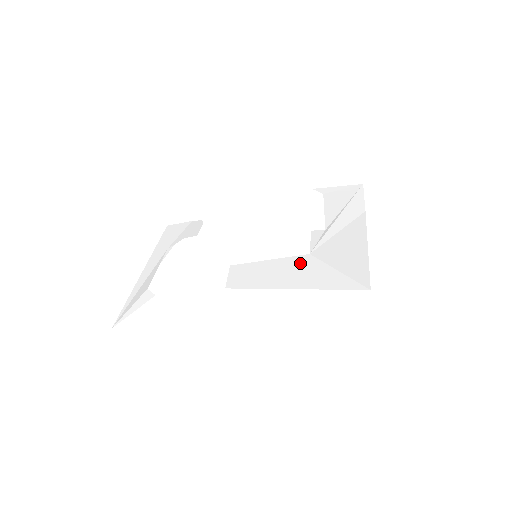
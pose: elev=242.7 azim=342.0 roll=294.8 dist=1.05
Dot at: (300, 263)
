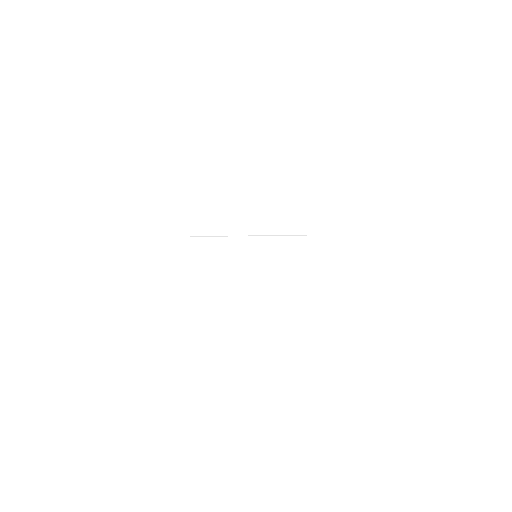
Dot at: occluded
